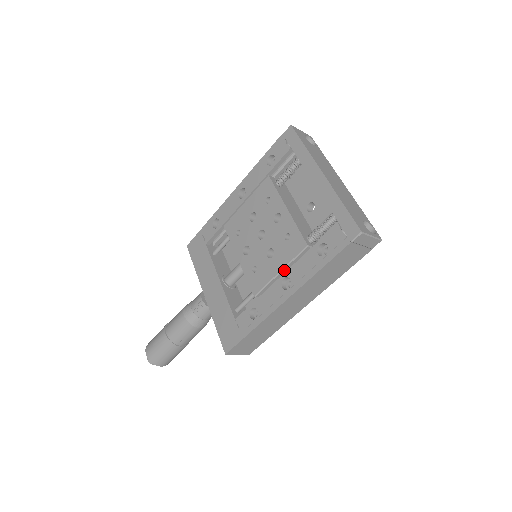
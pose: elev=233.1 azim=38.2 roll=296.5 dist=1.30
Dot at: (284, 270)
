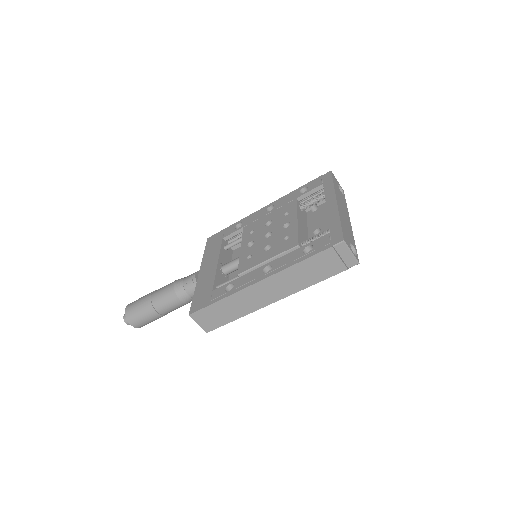
Dot at: (271, 260)
